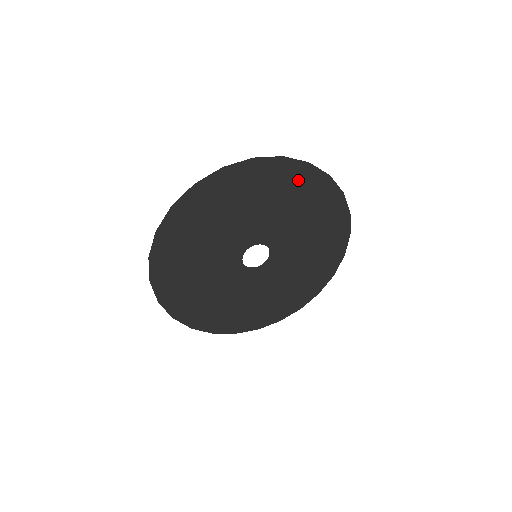
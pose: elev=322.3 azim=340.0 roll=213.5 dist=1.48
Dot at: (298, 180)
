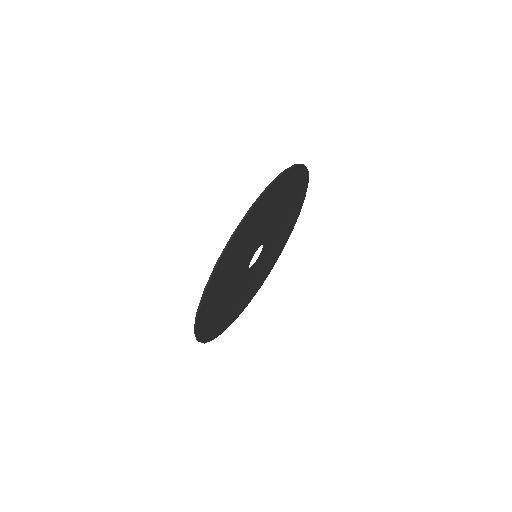
Dot at: (266, 202)
